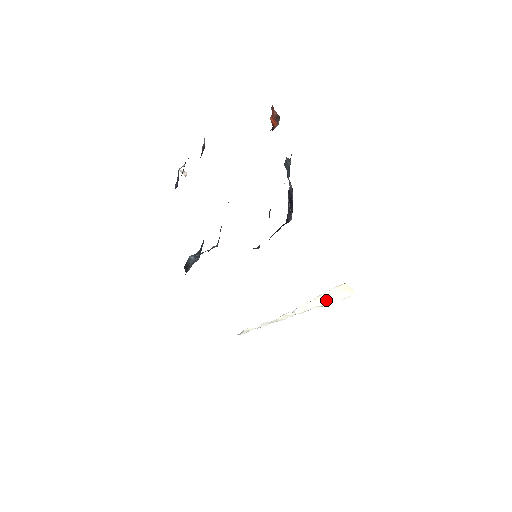
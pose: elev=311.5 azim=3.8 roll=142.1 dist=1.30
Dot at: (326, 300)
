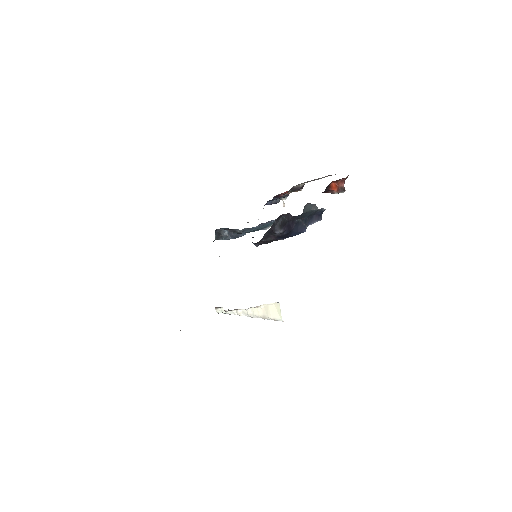
Dot at: (266, 313)
